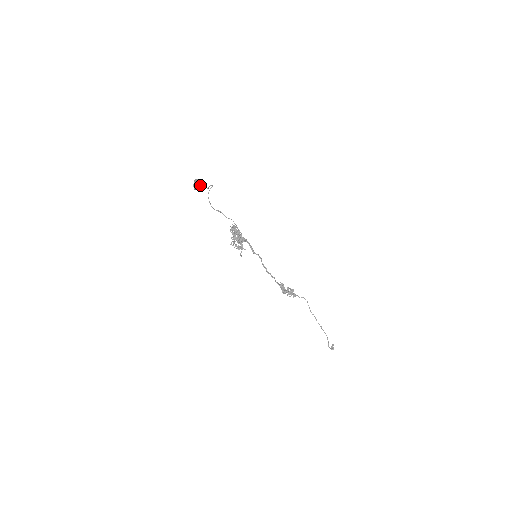
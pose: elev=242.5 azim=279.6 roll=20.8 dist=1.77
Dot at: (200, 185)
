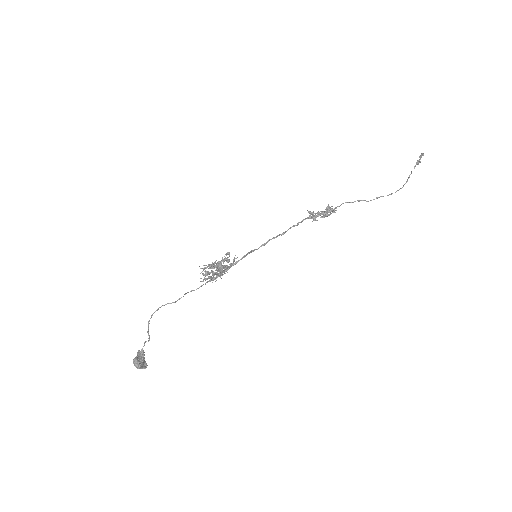
Dot at: (143, 357)
